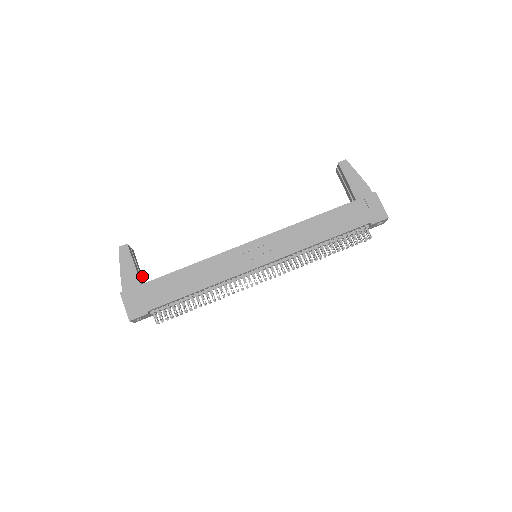
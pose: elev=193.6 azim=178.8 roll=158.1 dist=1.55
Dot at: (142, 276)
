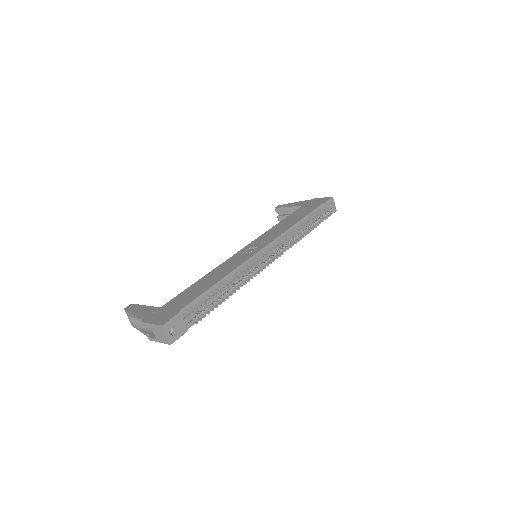
Dot at: occluded
